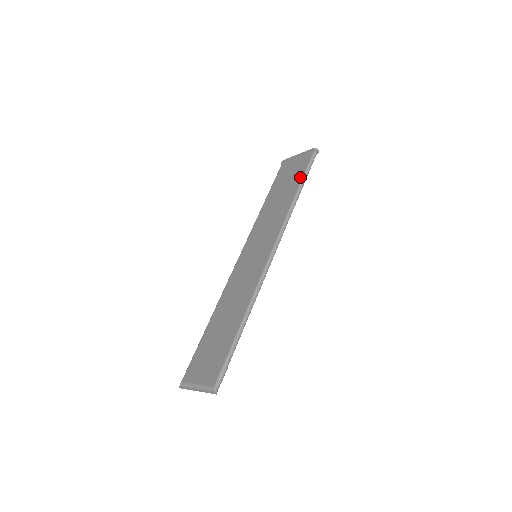
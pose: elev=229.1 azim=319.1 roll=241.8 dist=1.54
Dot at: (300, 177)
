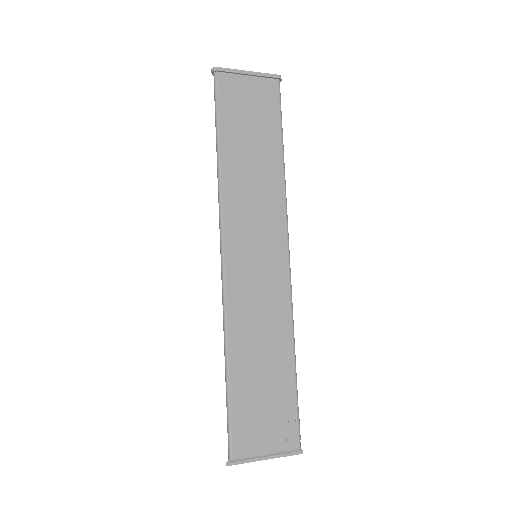
Dot at: (277, 127)
